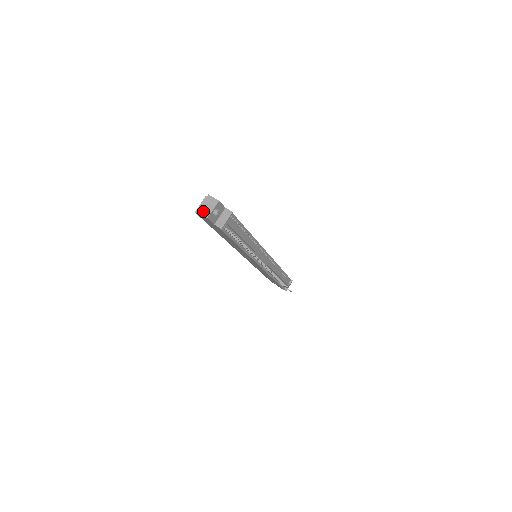
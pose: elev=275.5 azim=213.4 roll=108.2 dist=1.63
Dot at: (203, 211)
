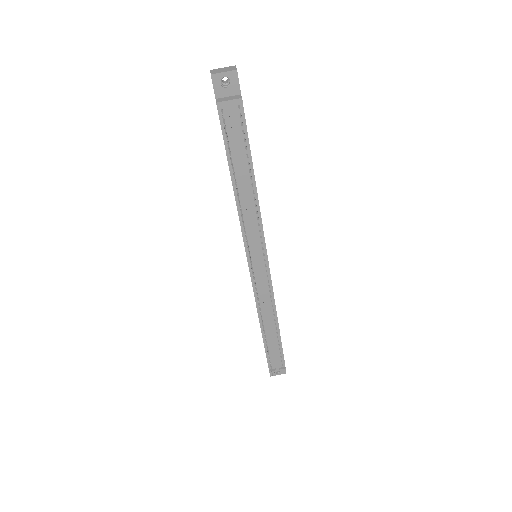
Dot at: (215, 71)
